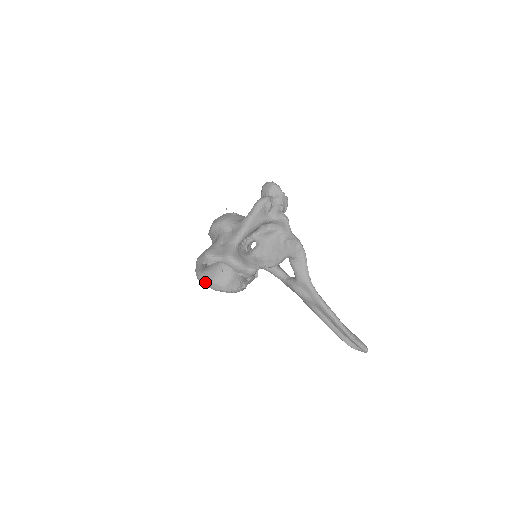
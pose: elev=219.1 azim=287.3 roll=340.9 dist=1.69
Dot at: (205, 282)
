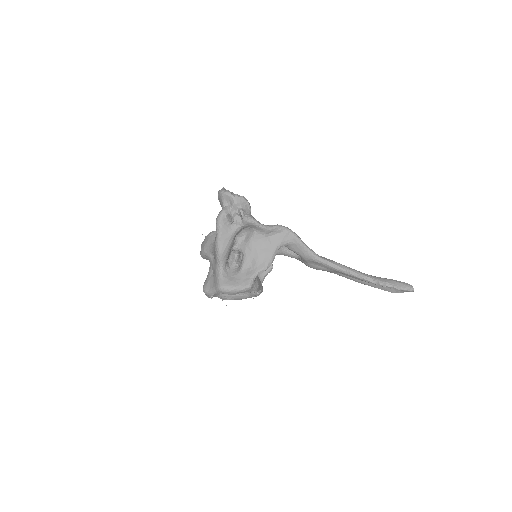
Dot at: (229, 299)
